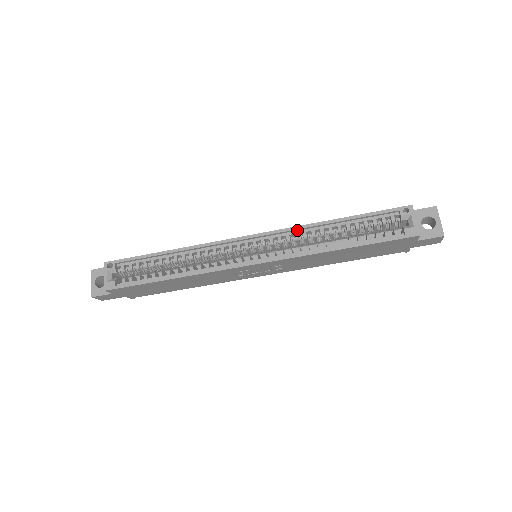
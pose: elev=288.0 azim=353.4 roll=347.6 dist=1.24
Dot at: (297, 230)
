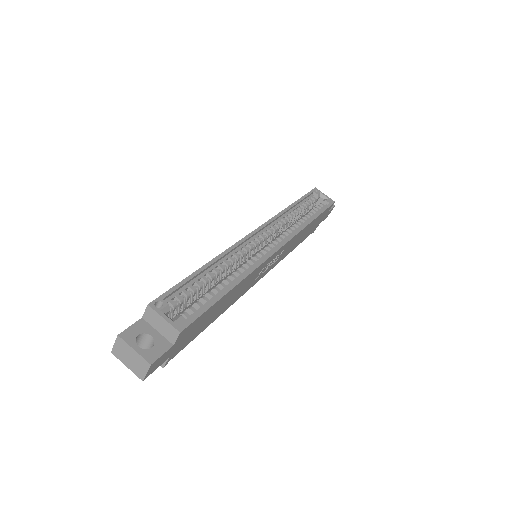
Dot at: (278, 218)
